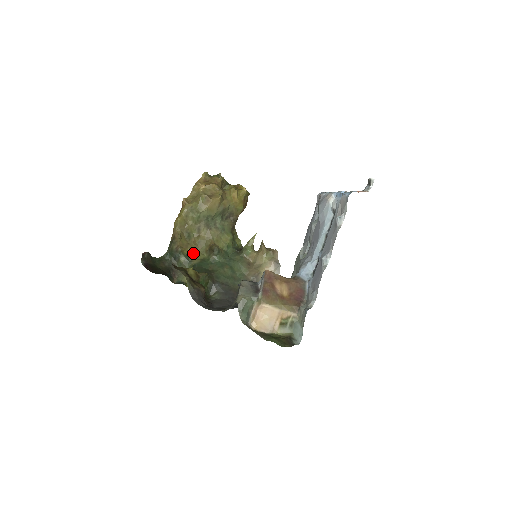
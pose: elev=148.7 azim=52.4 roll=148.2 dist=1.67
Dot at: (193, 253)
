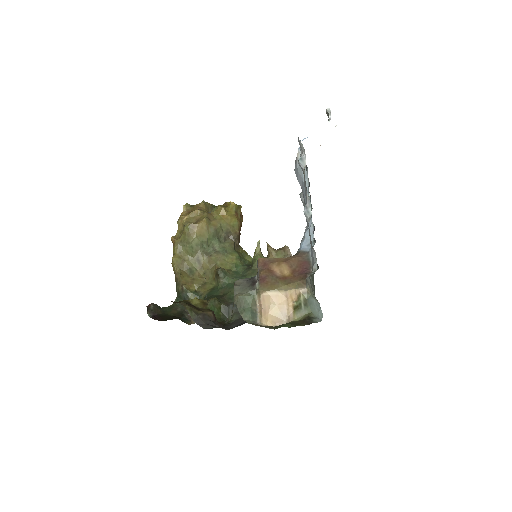
Dot at: (201, 287)
